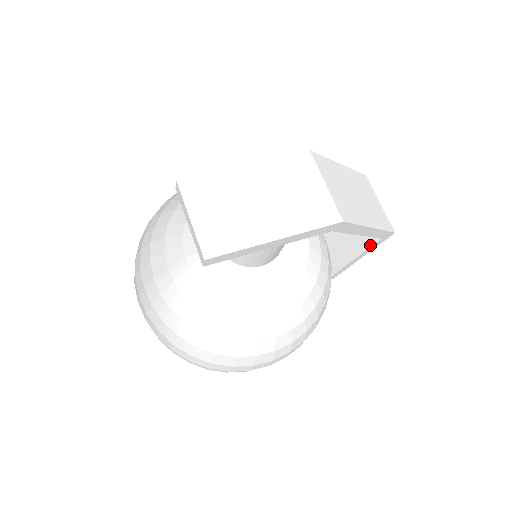
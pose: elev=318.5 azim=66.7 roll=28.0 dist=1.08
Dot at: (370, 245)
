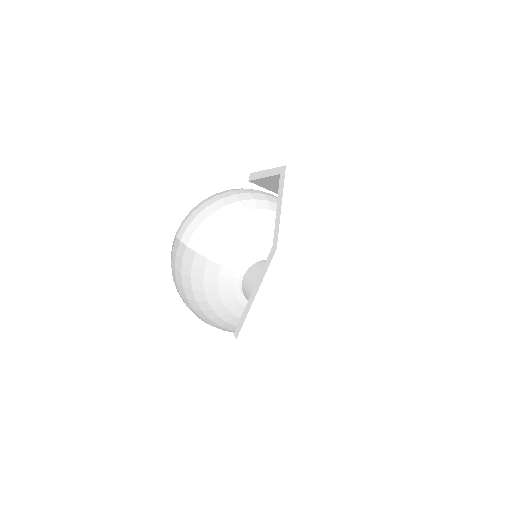
Dot at: occluded
